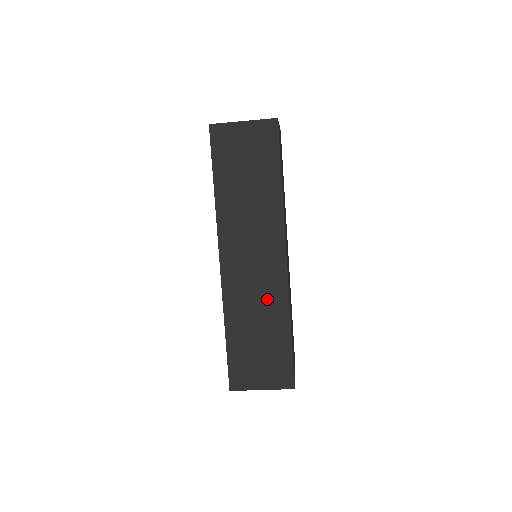
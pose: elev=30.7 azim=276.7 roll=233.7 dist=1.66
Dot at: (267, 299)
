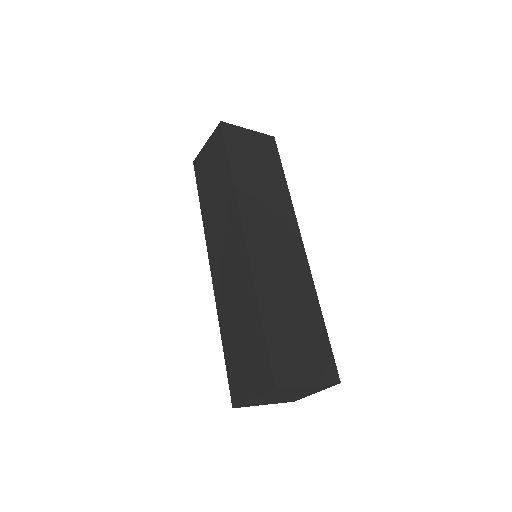
Dot at: (295, 279)
